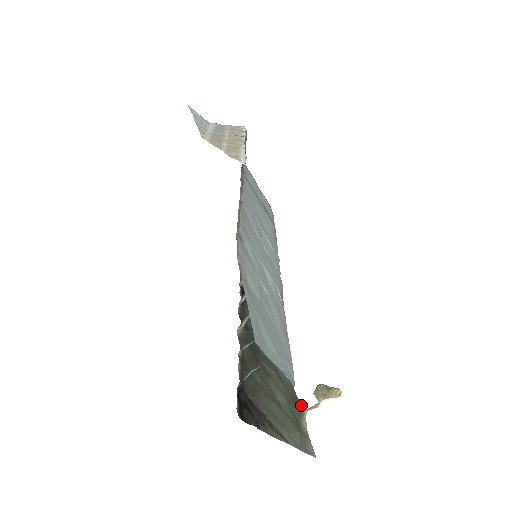
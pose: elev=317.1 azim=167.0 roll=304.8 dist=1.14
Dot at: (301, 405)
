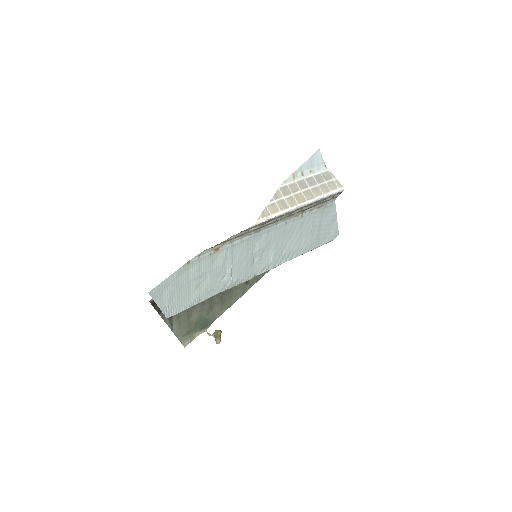
Dot at: (208, 327)
